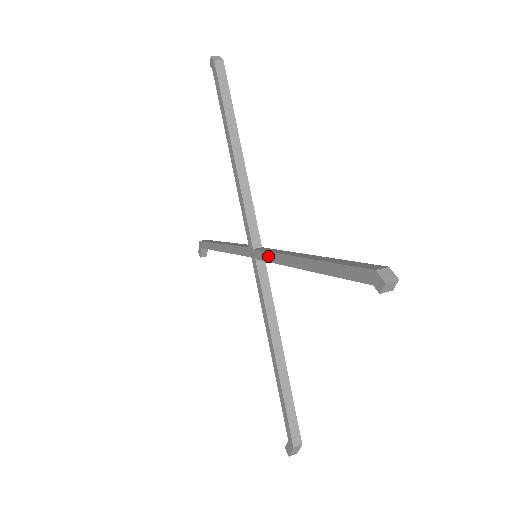
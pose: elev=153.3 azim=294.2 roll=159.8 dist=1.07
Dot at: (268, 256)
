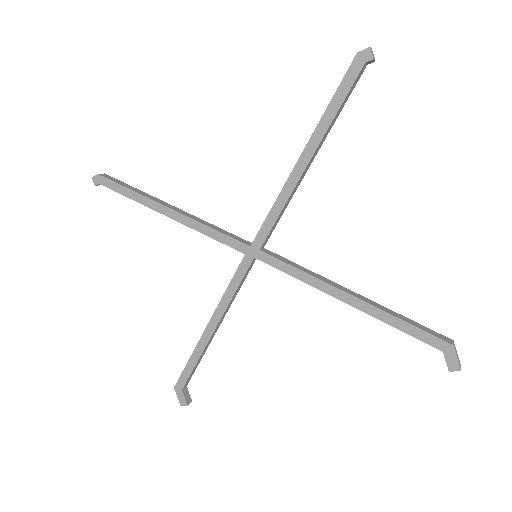
Dot at: (271, 218)
